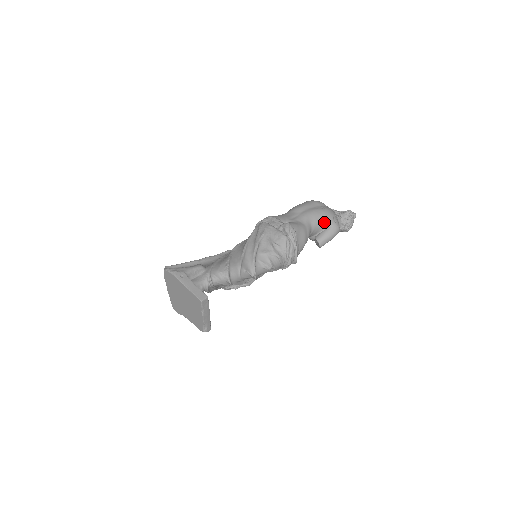
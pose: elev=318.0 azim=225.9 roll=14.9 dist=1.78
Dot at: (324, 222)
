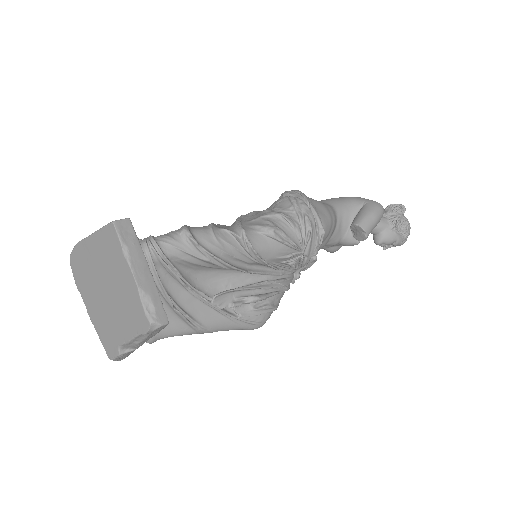
Dot at: (351, 202)
